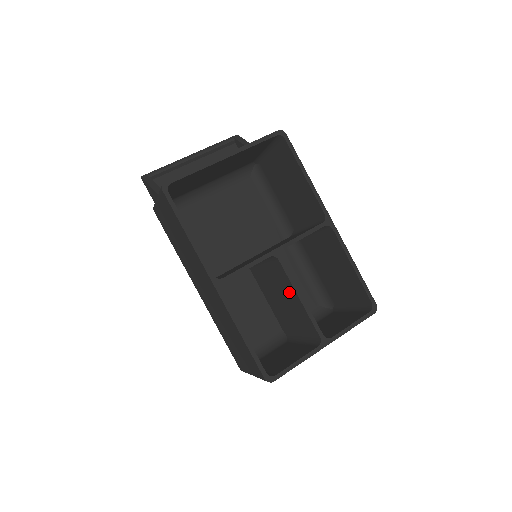
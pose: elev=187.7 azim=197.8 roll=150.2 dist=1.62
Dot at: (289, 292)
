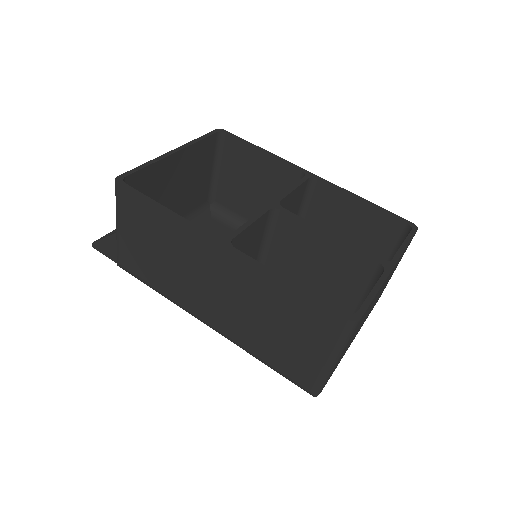
Dot at: (313, 246)
